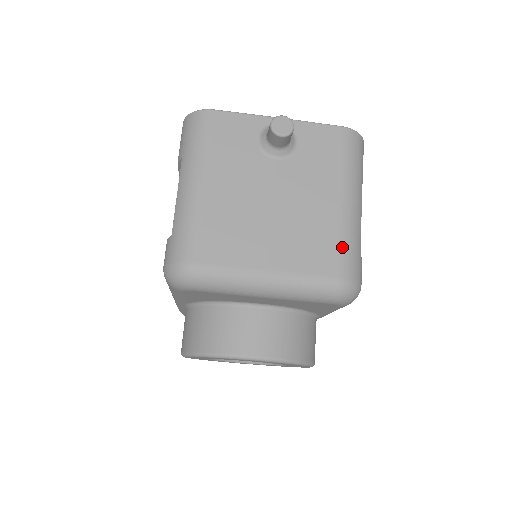
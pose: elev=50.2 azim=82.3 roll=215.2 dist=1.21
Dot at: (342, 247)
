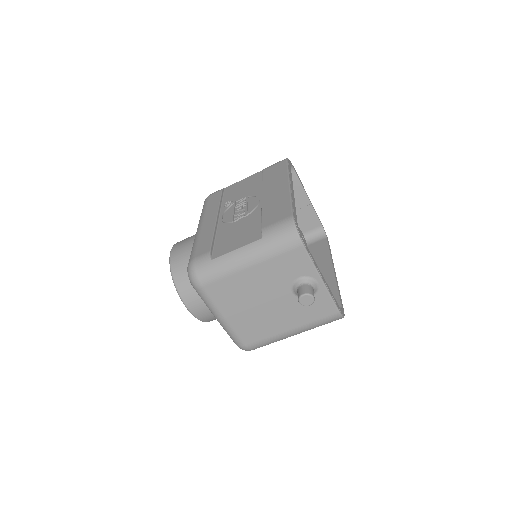
Dot at: (263, 341)
